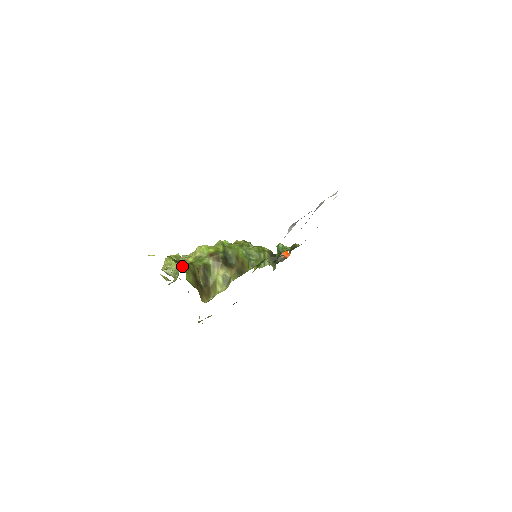
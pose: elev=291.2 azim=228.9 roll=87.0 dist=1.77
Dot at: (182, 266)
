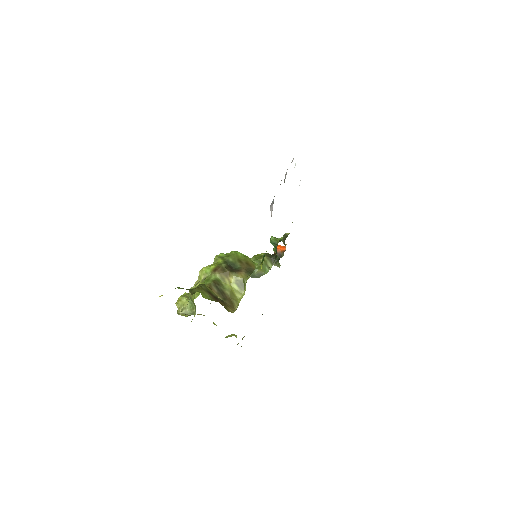
Dot at: (194, 290)
